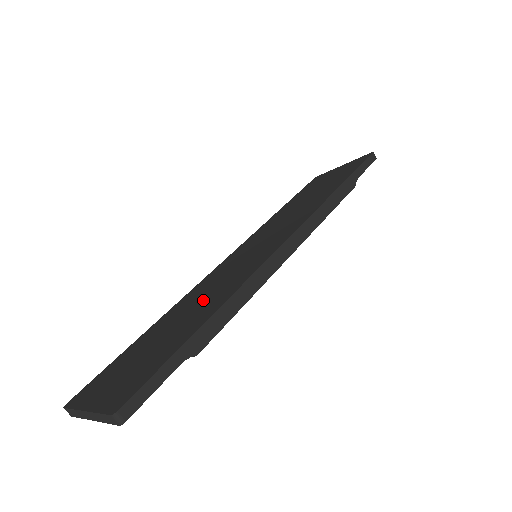
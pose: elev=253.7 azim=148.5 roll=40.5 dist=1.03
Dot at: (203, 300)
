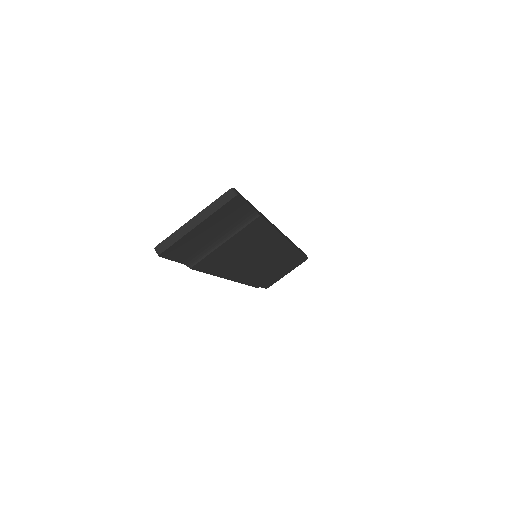
Dot at: occluded
